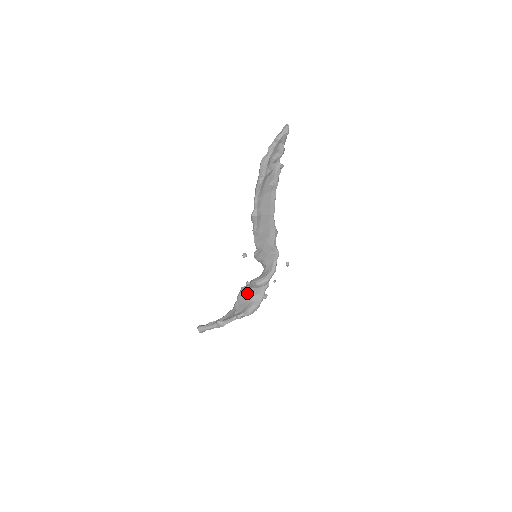
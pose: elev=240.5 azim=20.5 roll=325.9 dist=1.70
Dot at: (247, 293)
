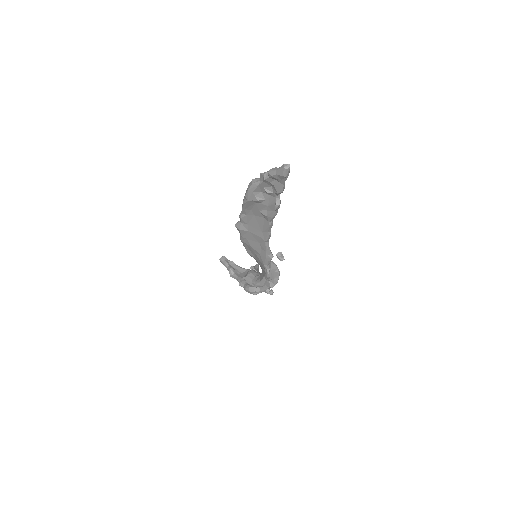
Dot at: occluded
